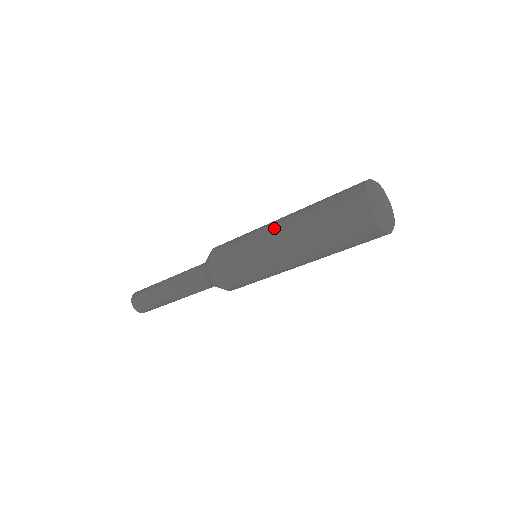
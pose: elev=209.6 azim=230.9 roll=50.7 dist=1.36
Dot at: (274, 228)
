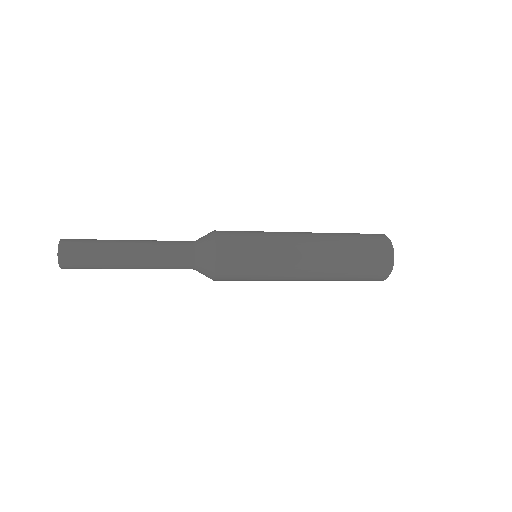
Dot at: (303, 257)
